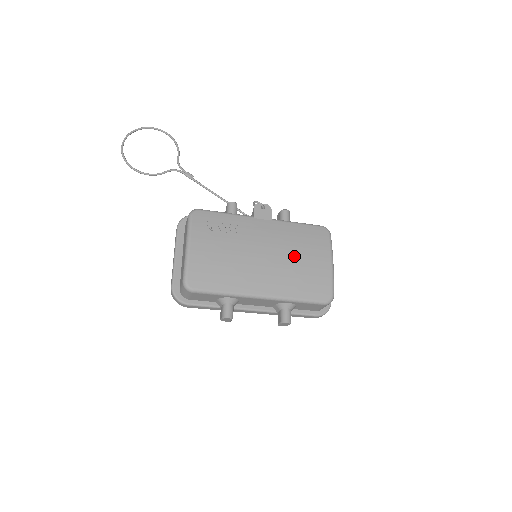
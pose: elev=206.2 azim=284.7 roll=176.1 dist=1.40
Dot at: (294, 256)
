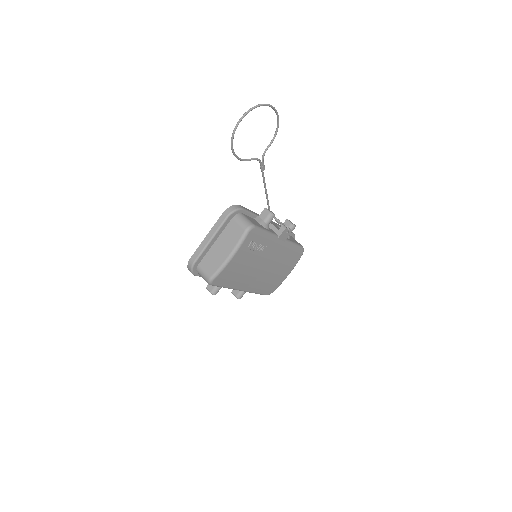
Dot at: (276, 270)
